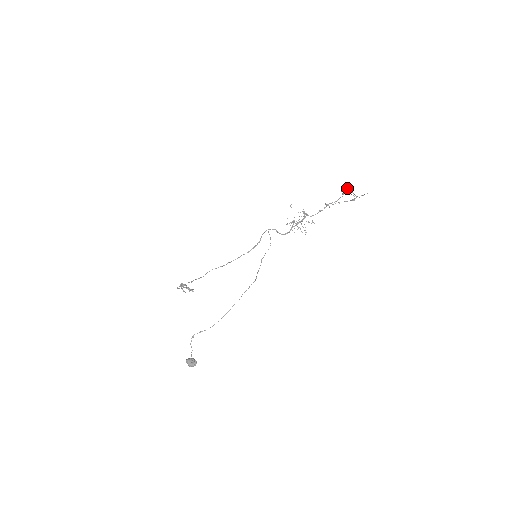
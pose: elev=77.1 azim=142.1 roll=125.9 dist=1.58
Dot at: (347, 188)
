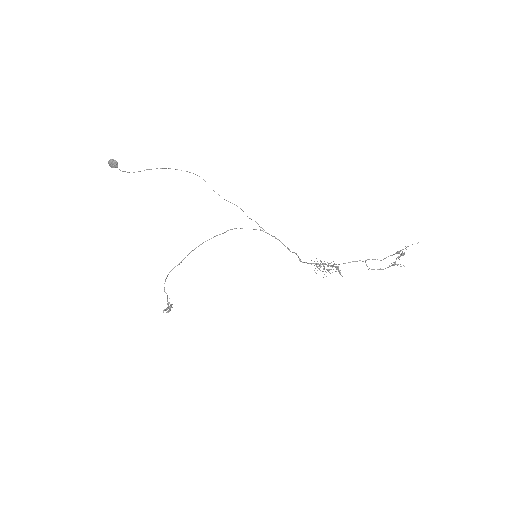
Dot at: occluded
